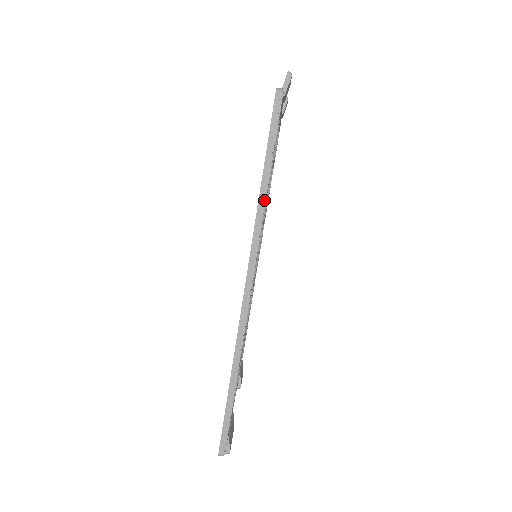
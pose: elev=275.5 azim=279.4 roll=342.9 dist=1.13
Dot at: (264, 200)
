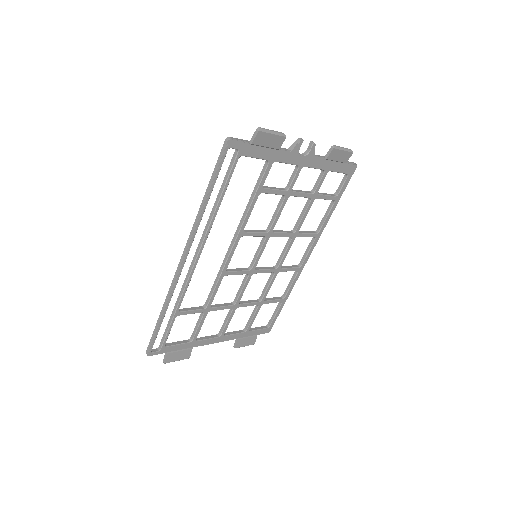
Dot at: (202, 208)
